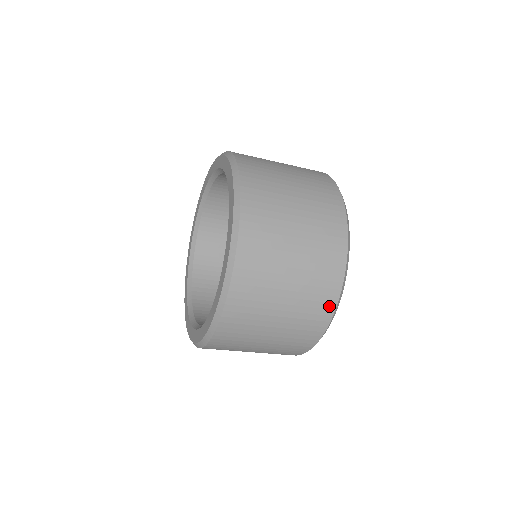
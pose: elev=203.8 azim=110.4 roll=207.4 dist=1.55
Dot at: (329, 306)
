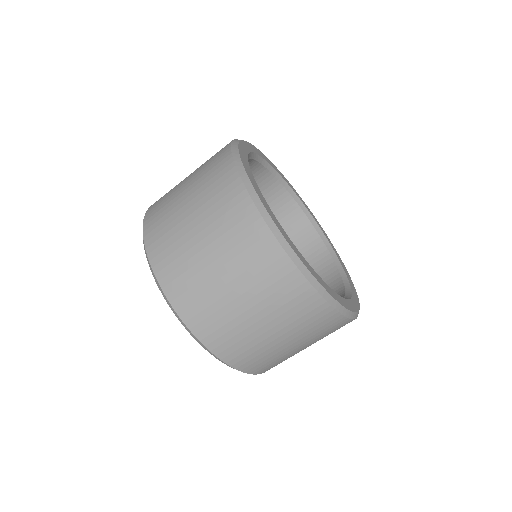
Dot at: (266, 241)
